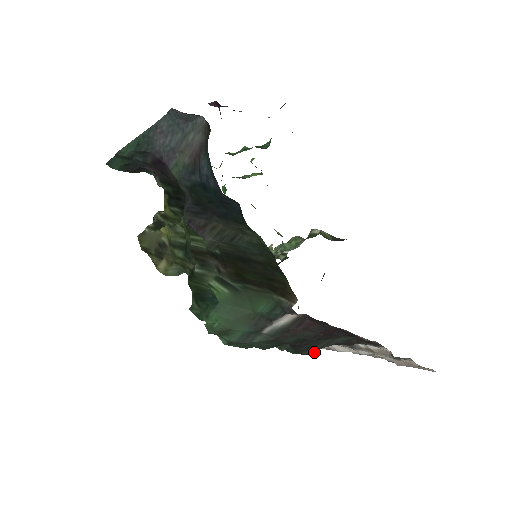
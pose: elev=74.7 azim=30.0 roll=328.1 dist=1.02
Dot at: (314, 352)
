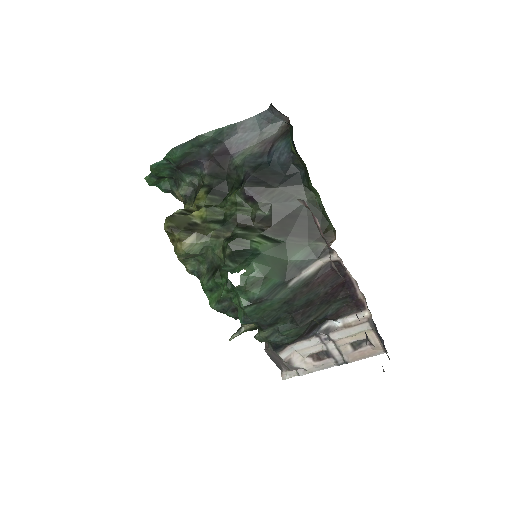
Dot at: (307, 327)
